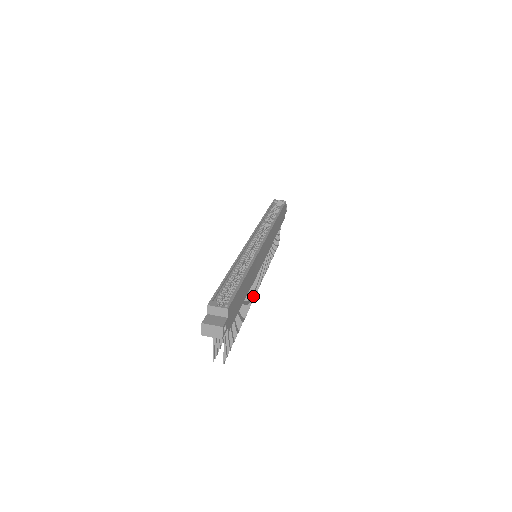
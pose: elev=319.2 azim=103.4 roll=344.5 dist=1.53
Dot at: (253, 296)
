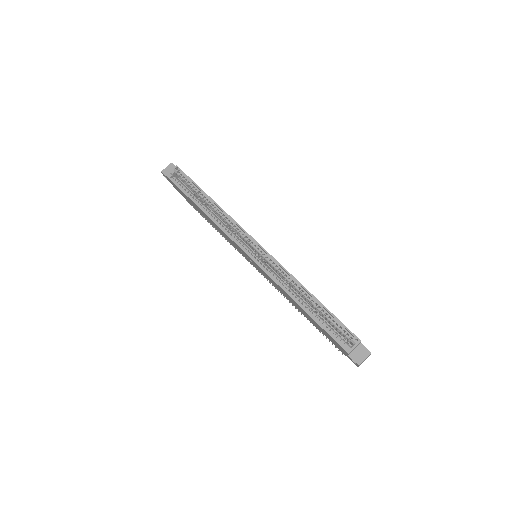
Dot at: occluded
